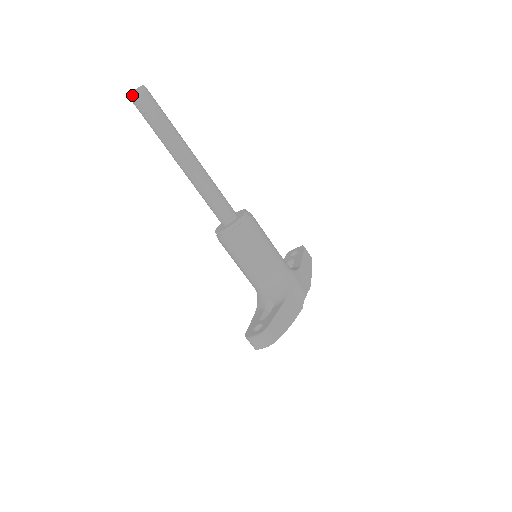
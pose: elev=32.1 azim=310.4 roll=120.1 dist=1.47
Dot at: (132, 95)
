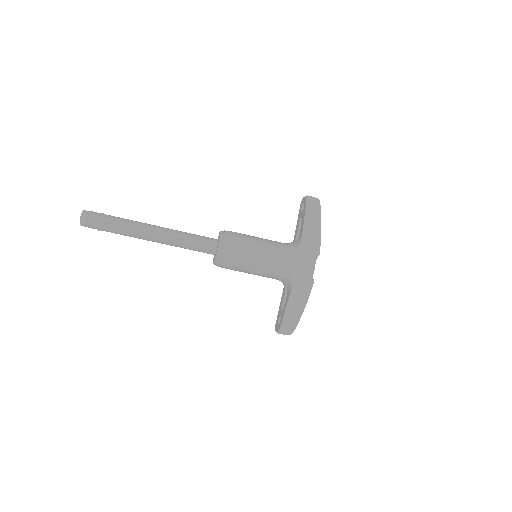
Dot at: occluded
